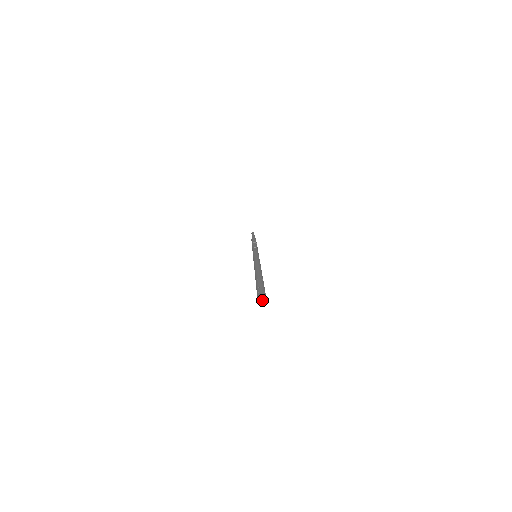
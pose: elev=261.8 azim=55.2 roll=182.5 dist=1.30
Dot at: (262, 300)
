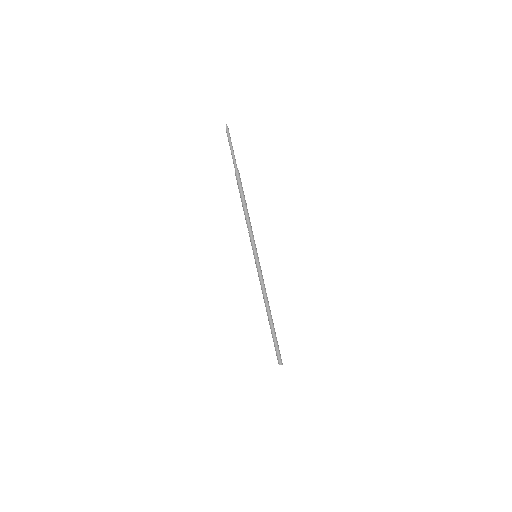
Dot at: (281, 364)
